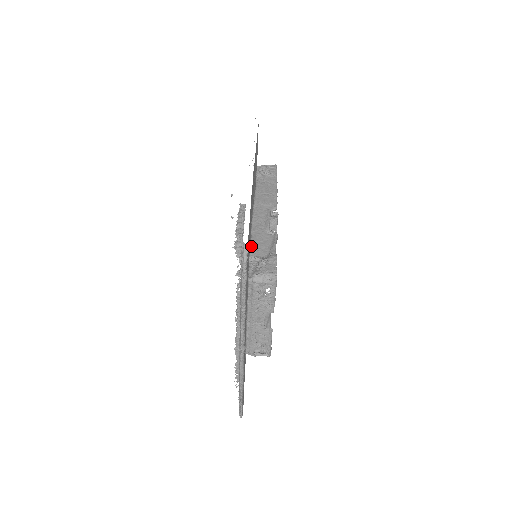
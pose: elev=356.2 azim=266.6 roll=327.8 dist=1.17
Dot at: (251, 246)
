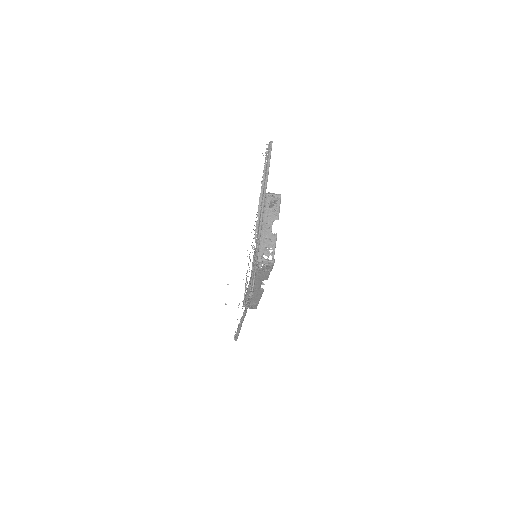
Dot at: occluded
